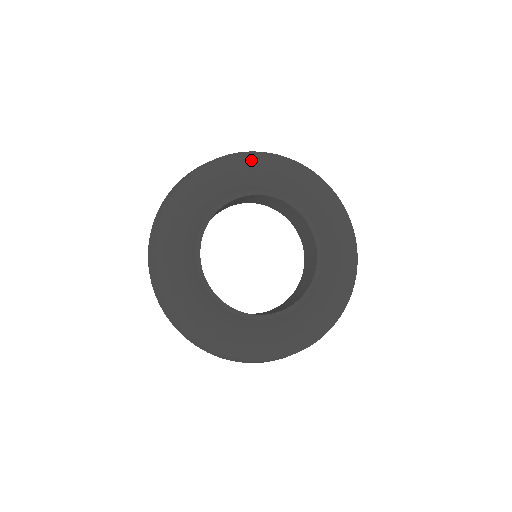
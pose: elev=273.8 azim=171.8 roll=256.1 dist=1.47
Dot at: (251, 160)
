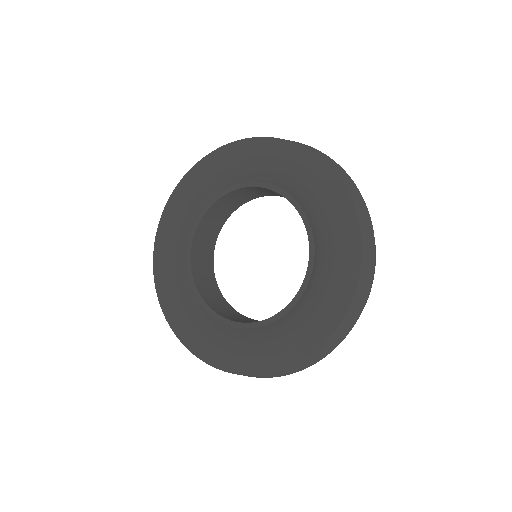
Dot at: (220, 156)
